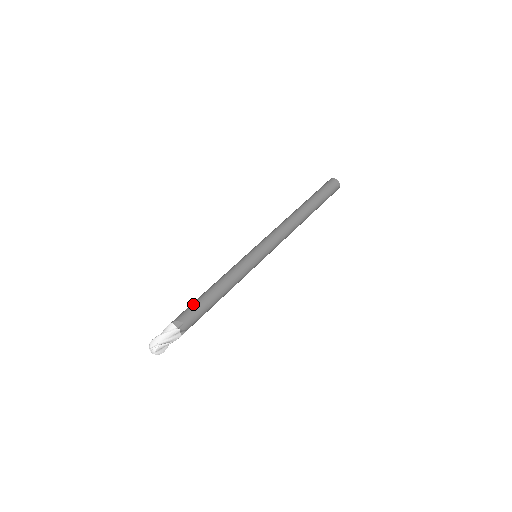
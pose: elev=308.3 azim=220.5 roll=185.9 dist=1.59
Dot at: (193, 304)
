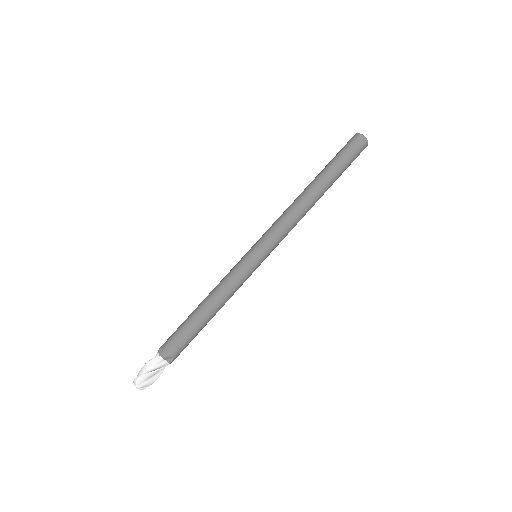
Dot at: (184, 333)
